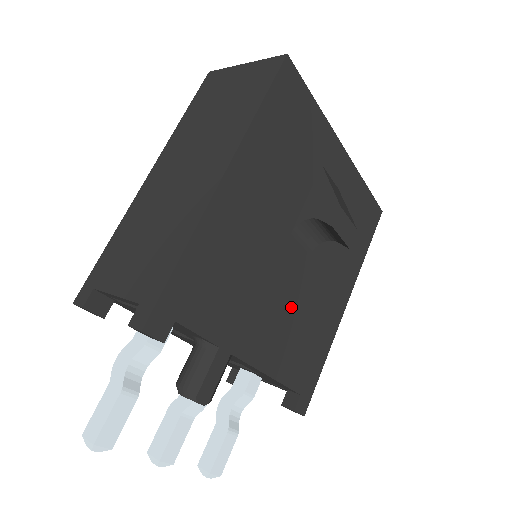
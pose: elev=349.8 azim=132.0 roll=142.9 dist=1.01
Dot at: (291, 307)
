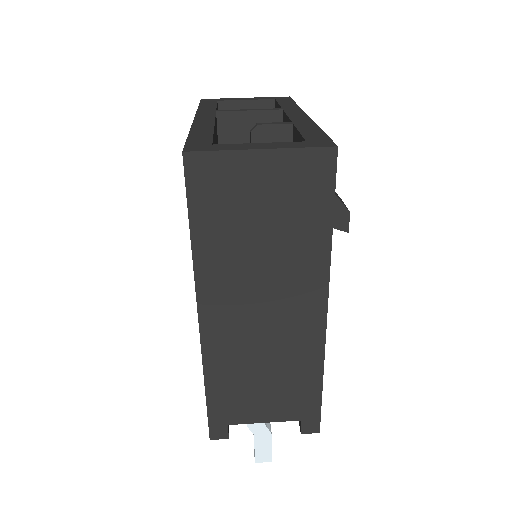
Dot at: occluded
